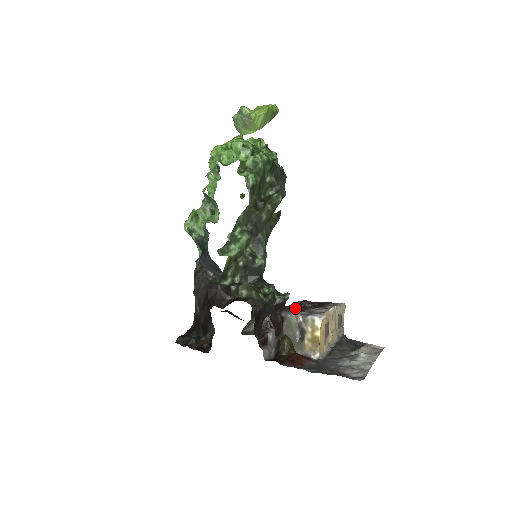
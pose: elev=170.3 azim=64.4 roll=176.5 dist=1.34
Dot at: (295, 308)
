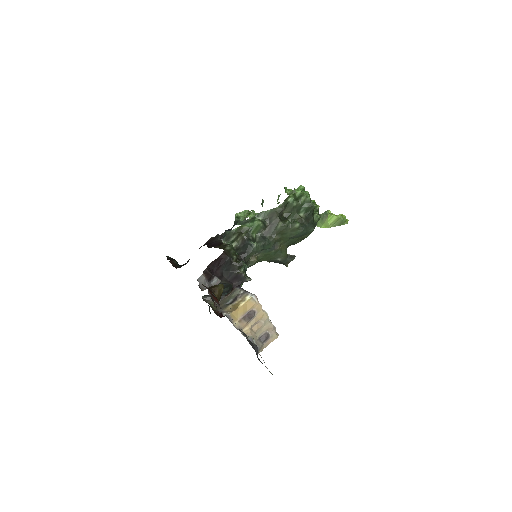
Dot at: occluded
